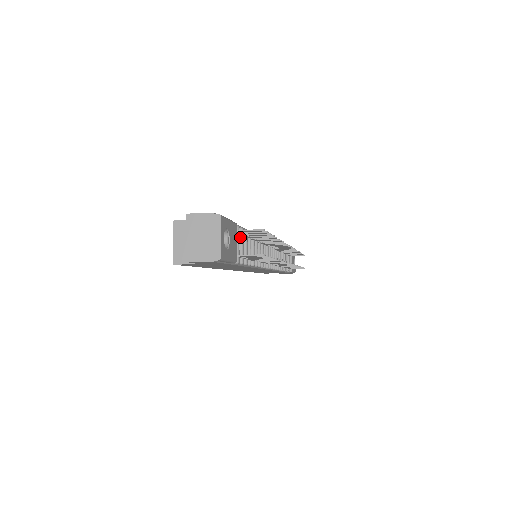
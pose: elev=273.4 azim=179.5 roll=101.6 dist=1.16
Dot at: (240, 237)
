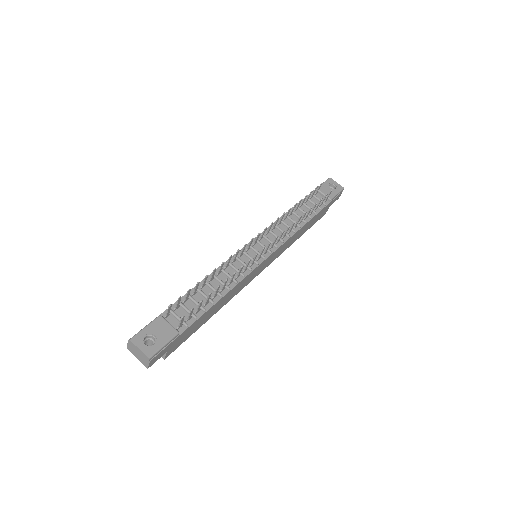
Dot at: (181, 307)
